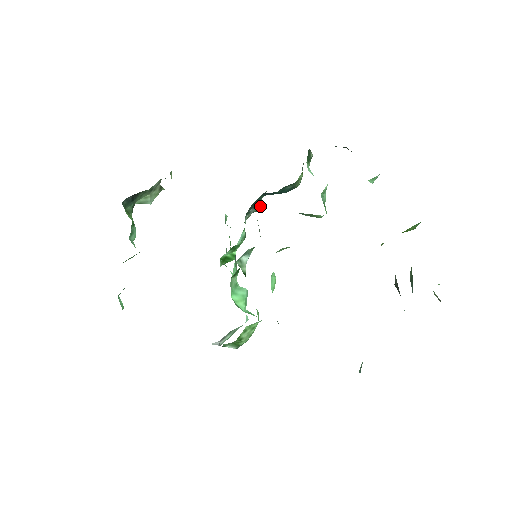
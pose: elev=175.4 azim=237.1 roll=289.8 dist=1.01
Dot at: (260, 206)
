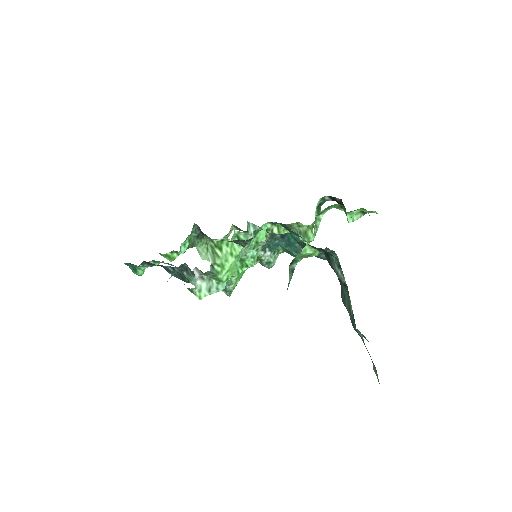
Dot at: (273, 265)
